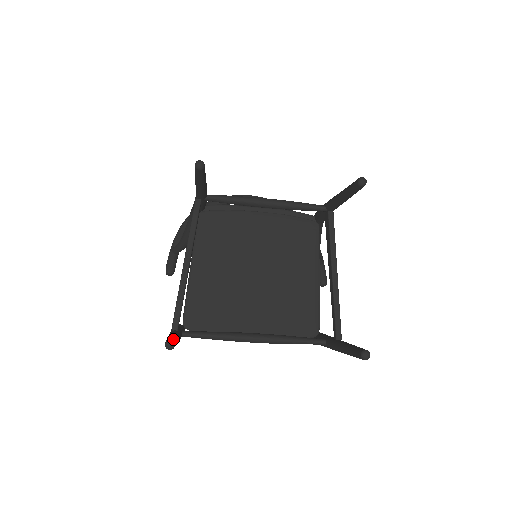
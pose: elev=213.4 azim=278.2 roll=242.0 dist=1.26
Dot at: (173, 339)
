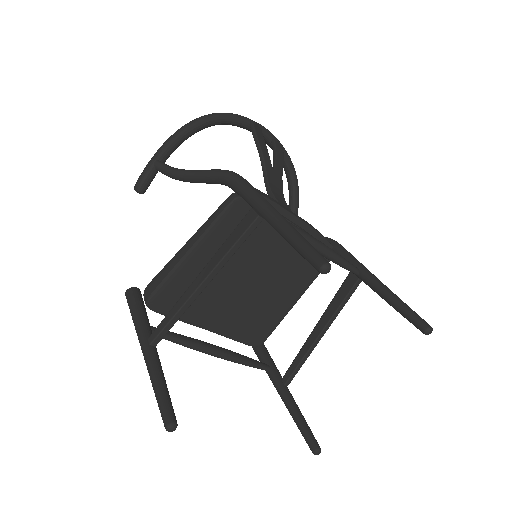
Dot at: occluded
